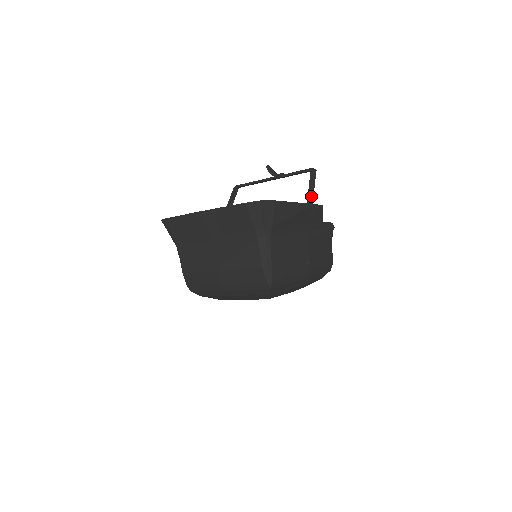
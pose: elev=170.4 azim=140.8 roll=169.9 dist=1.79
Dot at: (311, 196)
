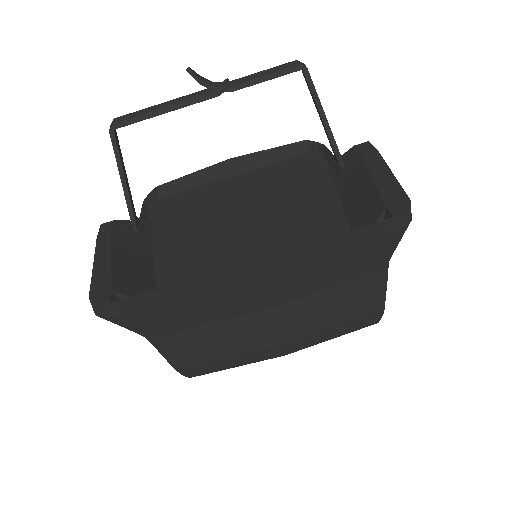
Dot at: (328, 124)
